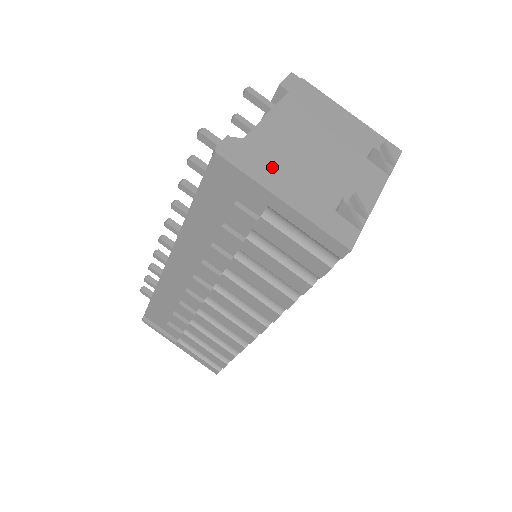
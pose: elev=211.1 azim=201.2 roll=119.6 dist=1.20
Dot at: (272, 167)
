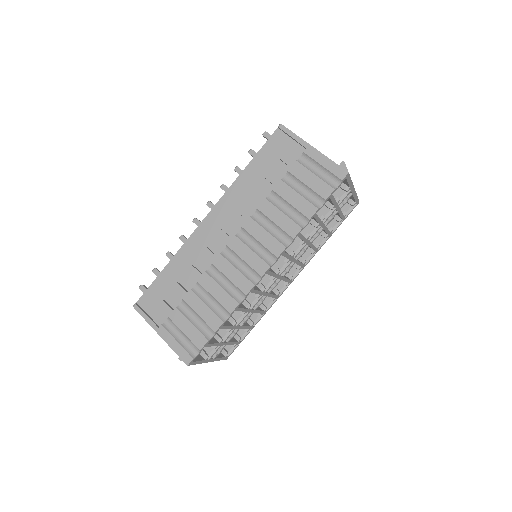
Dot at: occluded
